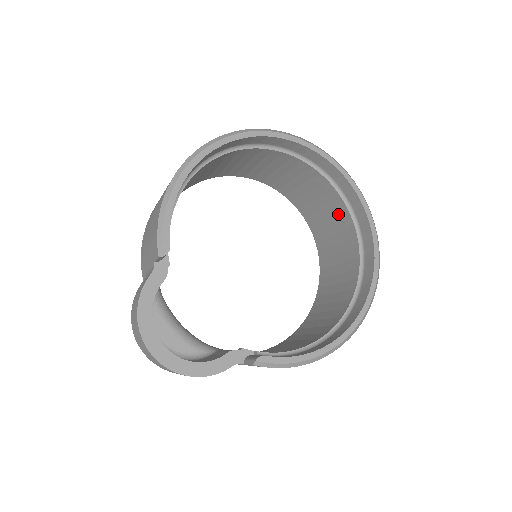
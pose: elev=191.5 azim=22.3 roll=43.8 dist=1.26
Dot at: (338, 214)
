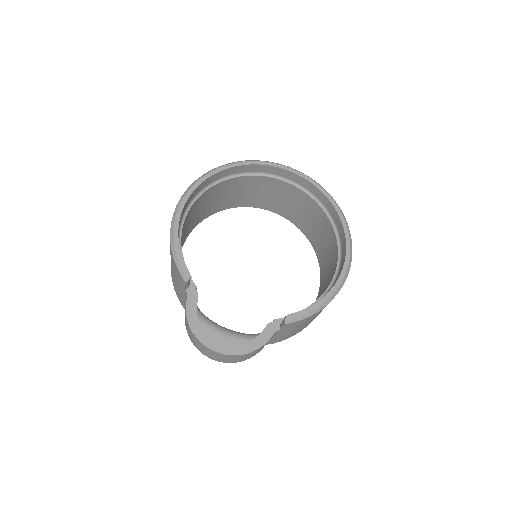
Dot at: (301, 199)
